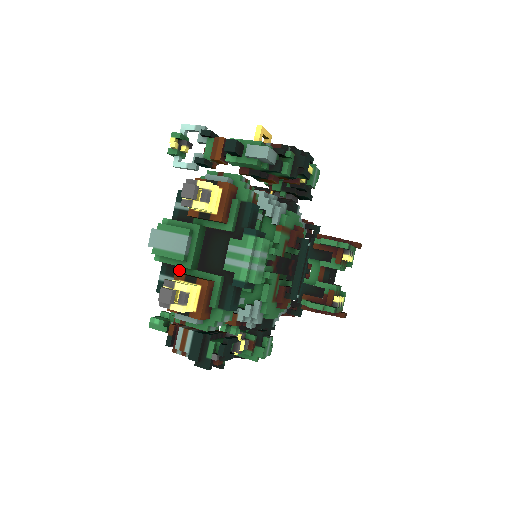
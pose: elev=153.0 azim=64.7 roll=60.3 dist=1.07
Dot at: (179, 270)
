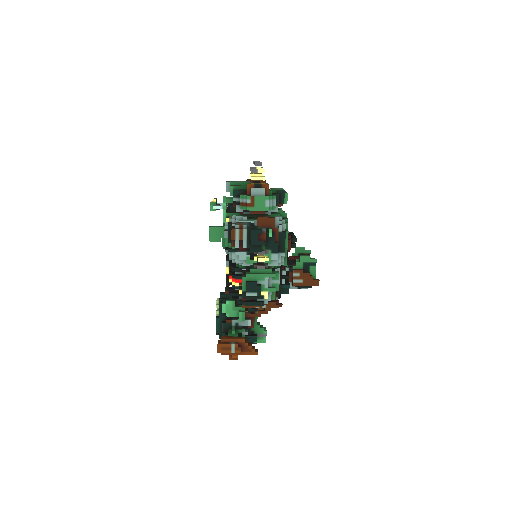
Dot at: (245, 189)
